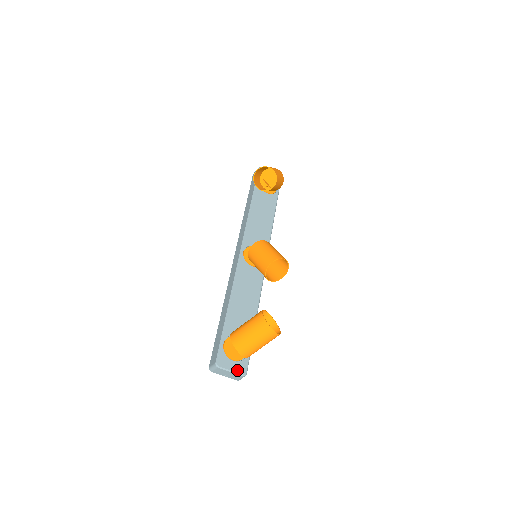
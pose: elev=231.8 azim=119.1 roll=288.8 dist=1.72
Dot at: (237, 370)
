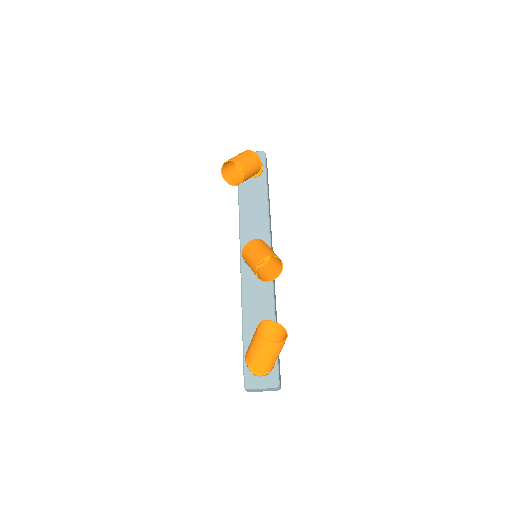
Dot at: (268, 384)
